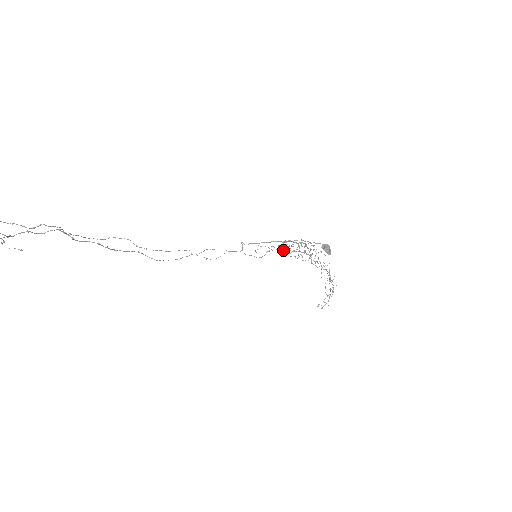
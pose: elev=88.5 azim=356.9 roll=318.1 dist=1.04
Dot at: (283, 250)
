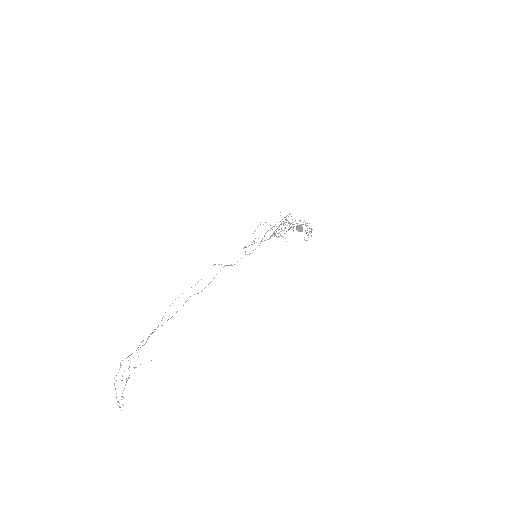
Dot at: occluded
